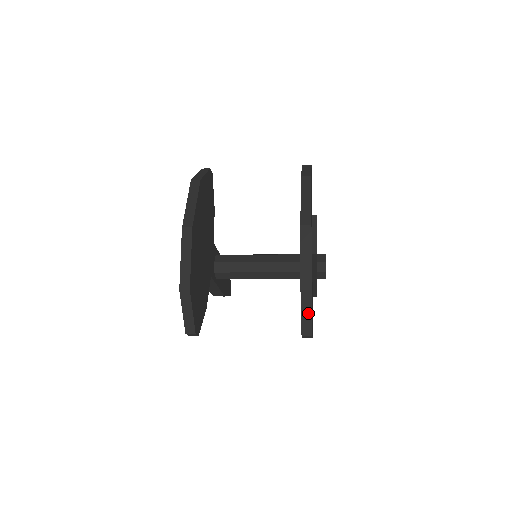
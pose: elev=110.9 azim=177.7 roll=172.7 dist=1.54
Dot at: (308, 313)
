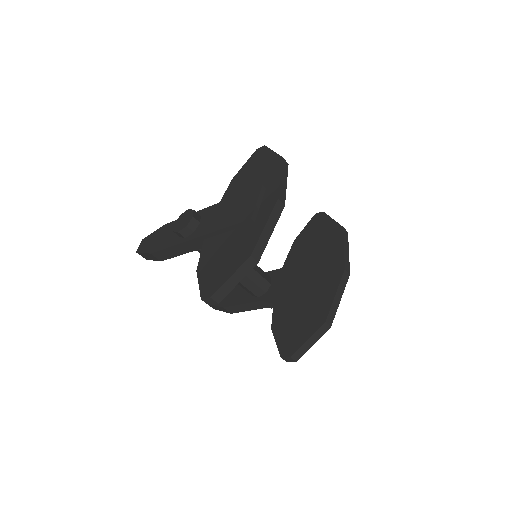
Dot at: (312, 342)
